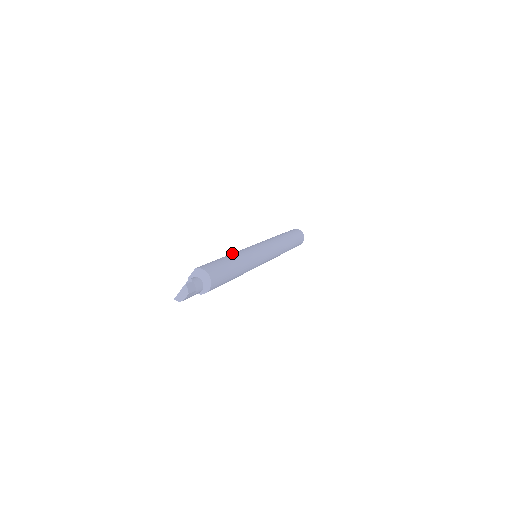
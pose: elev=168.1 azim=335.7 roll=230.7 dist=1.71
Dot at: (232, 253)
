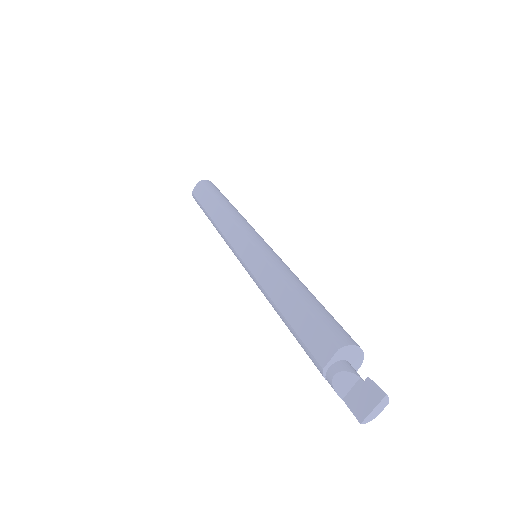
Dot at: (280, 277)
